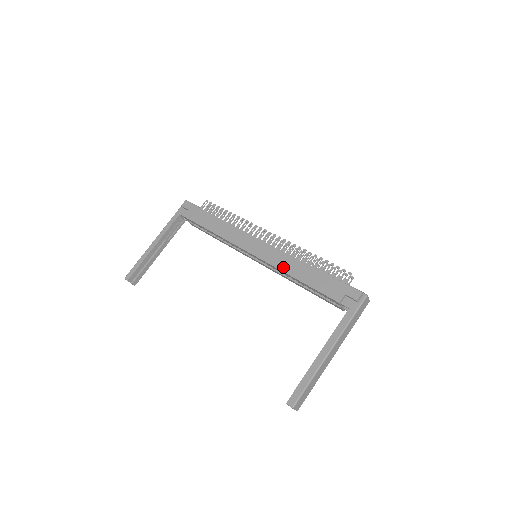
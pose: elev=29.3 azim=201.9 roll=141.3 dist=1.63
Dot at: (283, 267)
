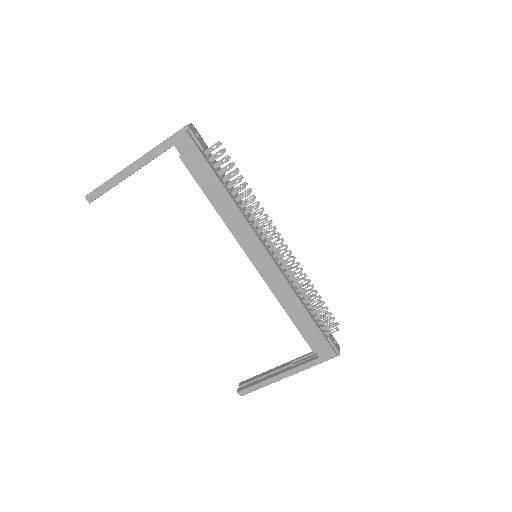
Dot at: (280, 297)
